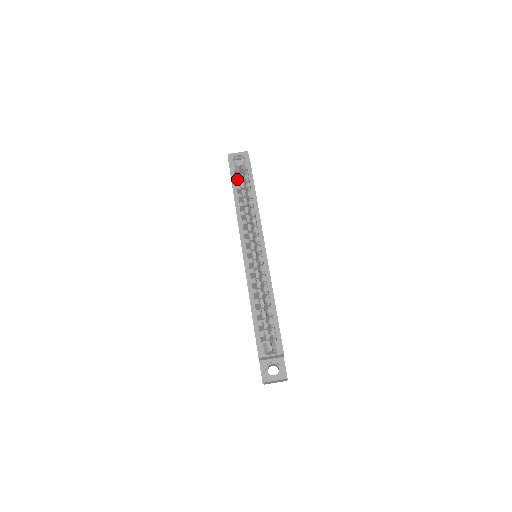
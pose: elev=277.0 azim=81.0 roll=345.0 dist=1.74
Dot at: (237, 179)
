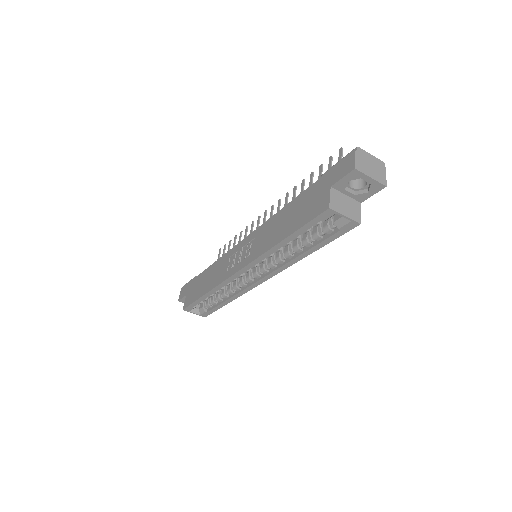
Dot at: (314, 226)
